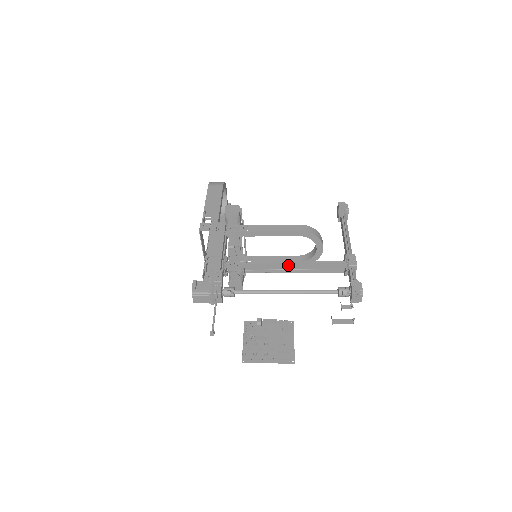
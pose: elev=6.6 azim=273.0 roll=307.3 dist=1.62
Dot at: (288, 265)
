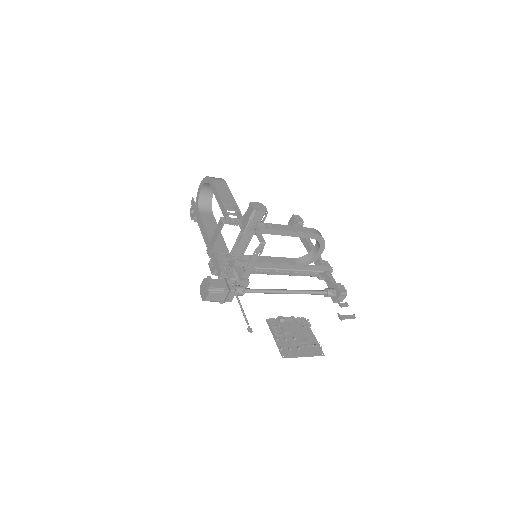
Dot at: (288, 266)
